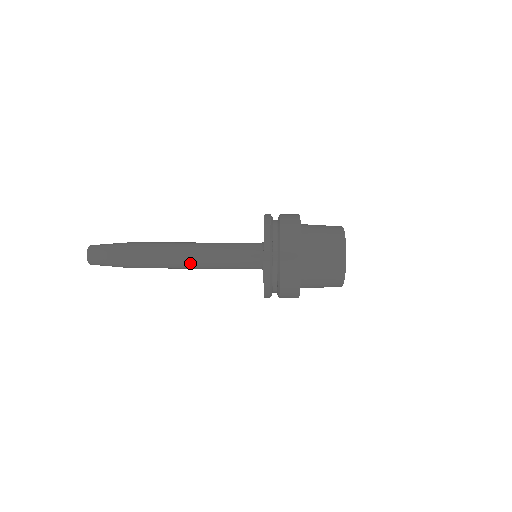
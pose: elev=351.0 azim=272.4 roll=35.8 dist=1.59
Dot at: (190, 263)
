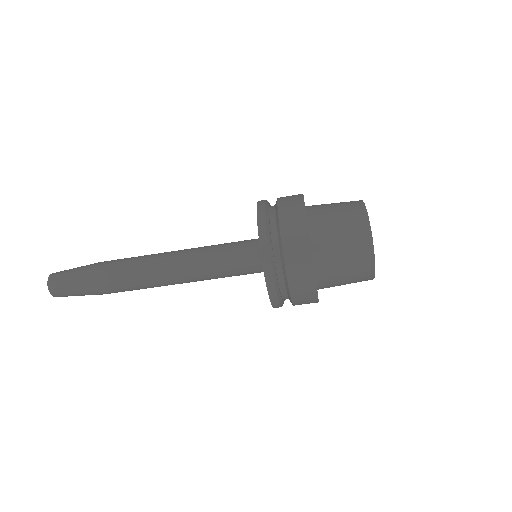
Dot at: (170, 261)
